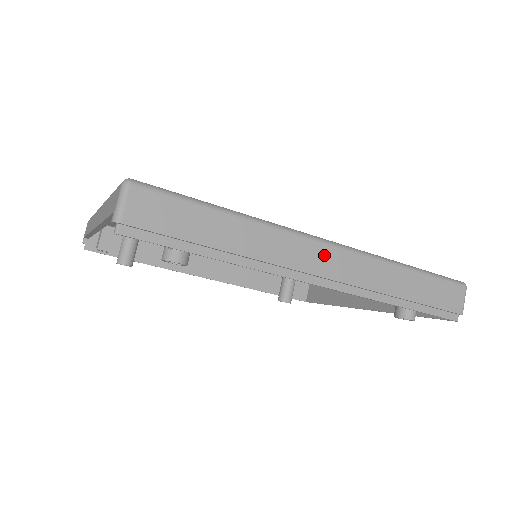
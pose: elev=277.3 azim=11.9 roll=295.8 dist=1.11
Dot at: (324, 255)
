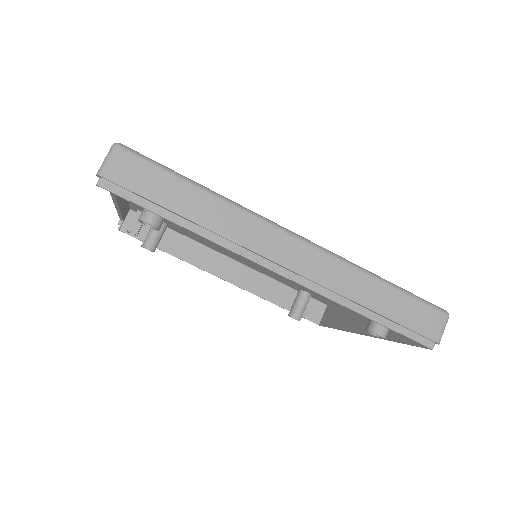
Dot at: (289, 246)
